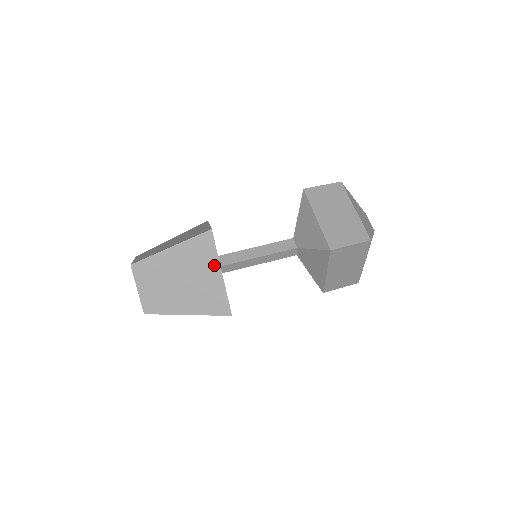
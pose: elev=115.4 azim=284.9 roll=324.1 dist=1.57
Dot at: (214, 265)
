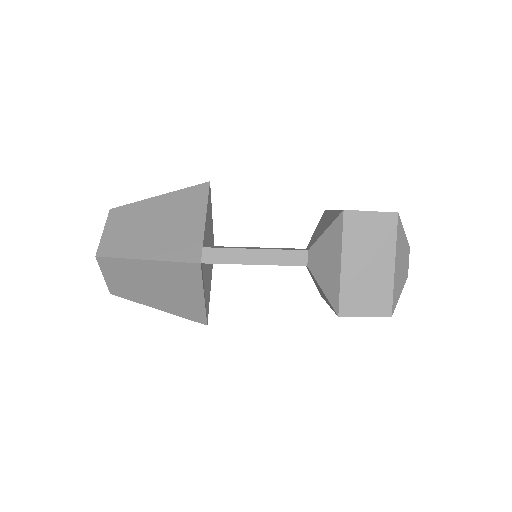
Dot at: (196, 289)
